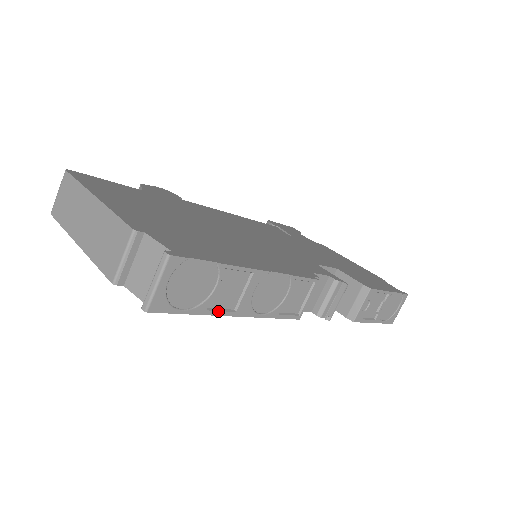
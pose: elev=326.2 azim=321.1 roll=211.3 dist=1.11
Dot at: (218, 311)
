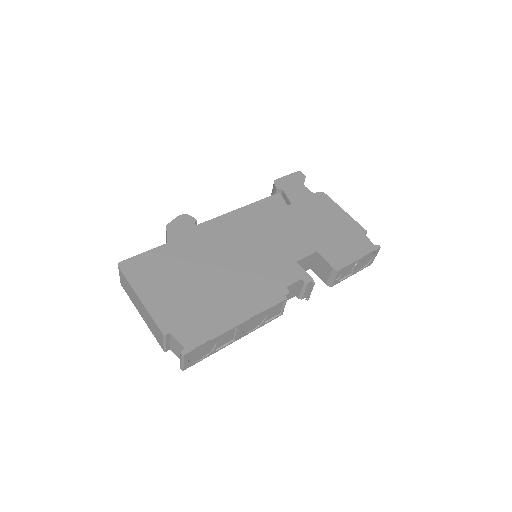
Dot at: (223, 347)
